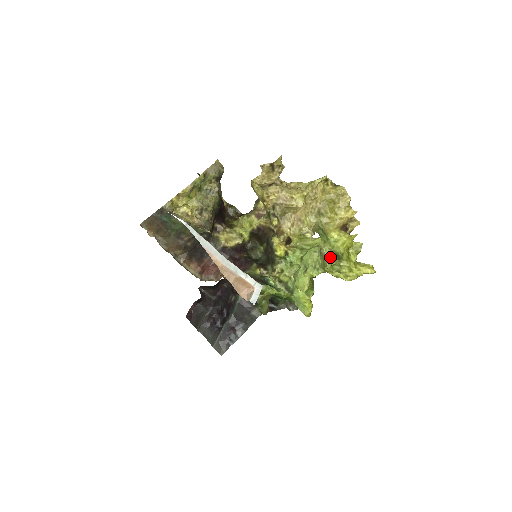
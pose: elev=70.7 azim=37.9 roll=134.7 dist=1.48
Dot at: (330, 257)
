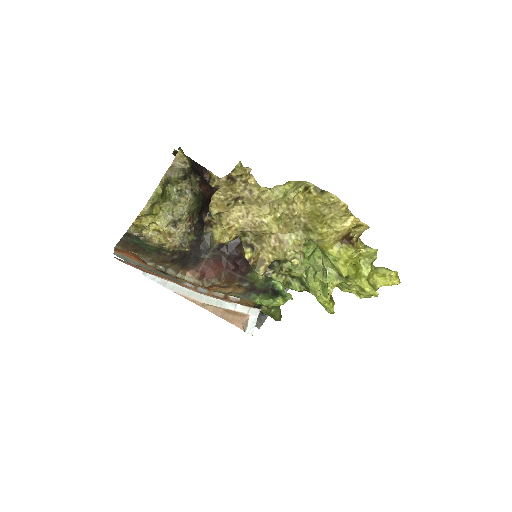
Dot at: (334, 274)
